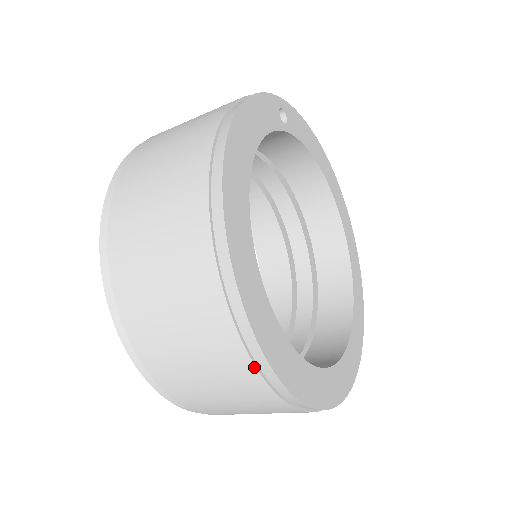
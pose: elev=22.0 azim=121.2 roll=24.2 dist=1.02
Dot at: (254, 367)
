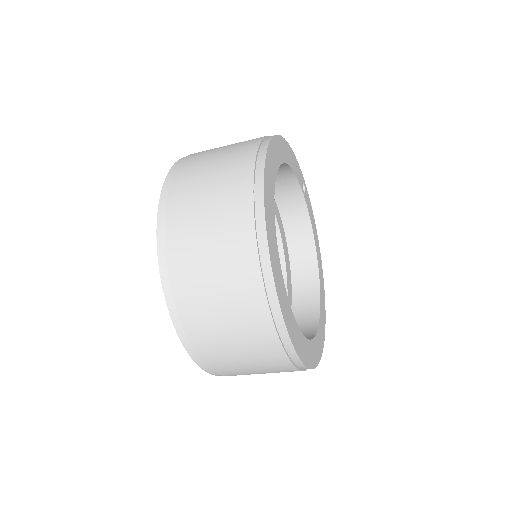
Dot at: (253, 222)
